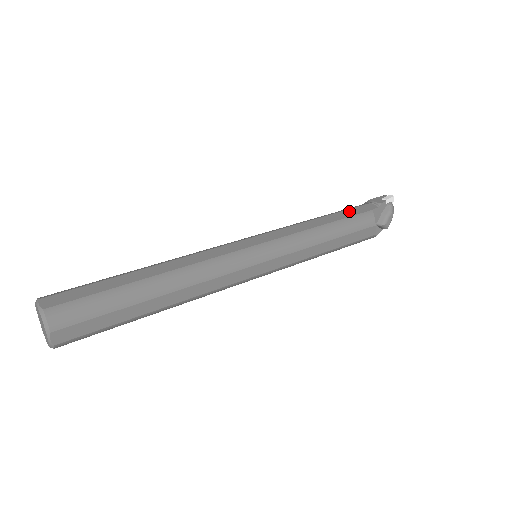
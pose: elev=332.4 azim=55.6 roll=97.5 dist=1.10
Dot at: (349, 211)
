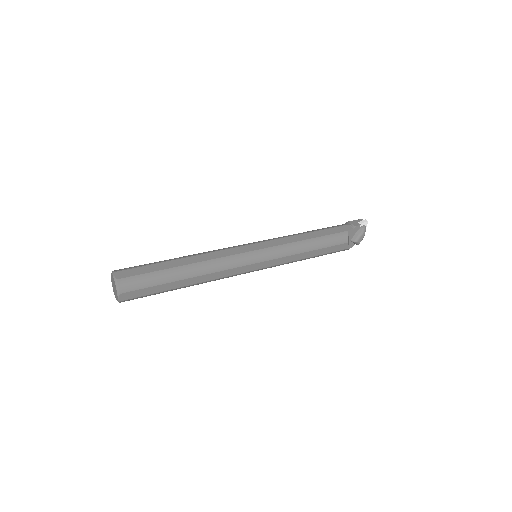
Dot at: (330, 230)
